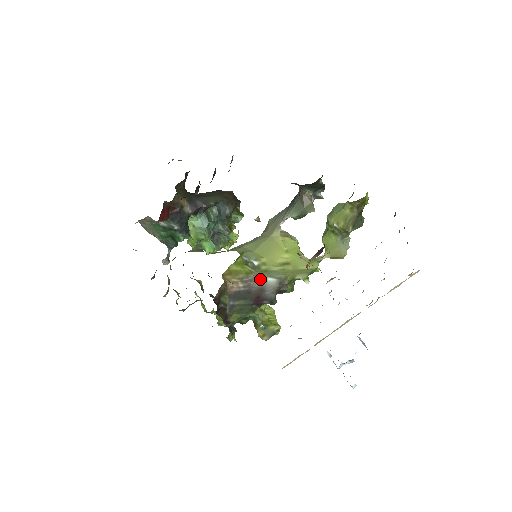
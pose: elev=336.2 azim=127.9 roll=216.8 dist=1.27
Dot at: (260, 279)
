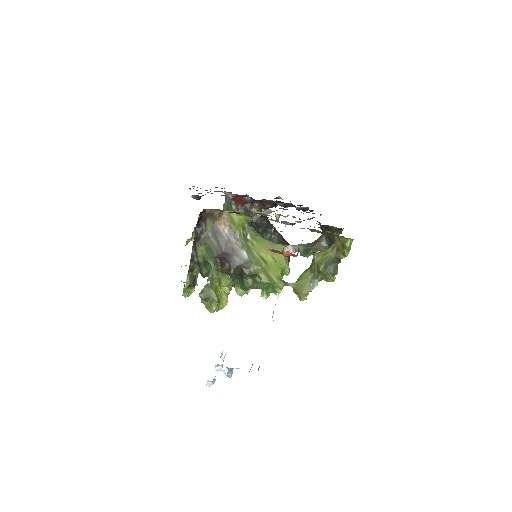
Dot at: (240, 245)
